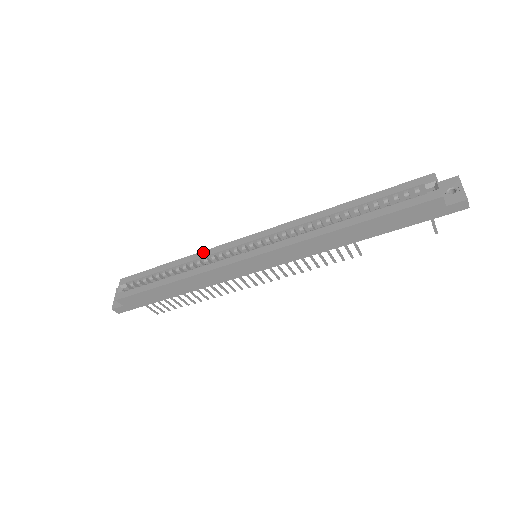
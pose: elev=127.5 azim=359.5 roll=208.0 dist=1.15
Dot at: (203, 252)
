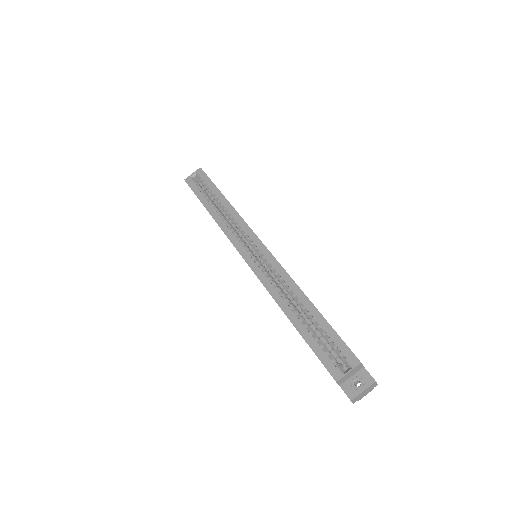
Dot at: (238, 215)
